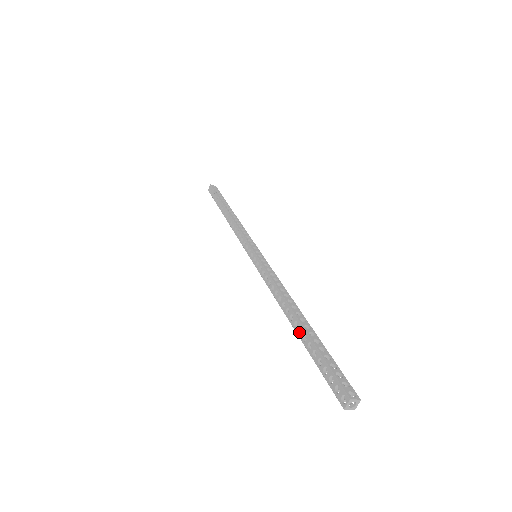
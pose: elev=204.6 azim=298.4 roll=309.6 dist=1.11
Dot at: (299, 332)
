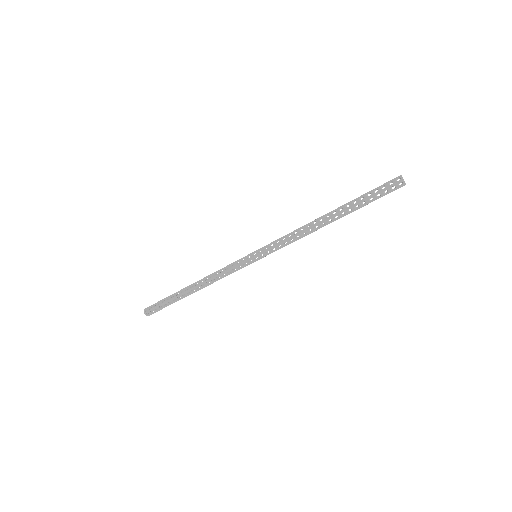
Dot at: (340, 211)
